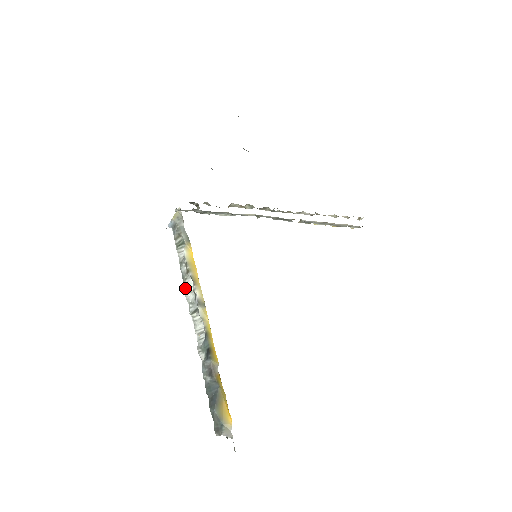
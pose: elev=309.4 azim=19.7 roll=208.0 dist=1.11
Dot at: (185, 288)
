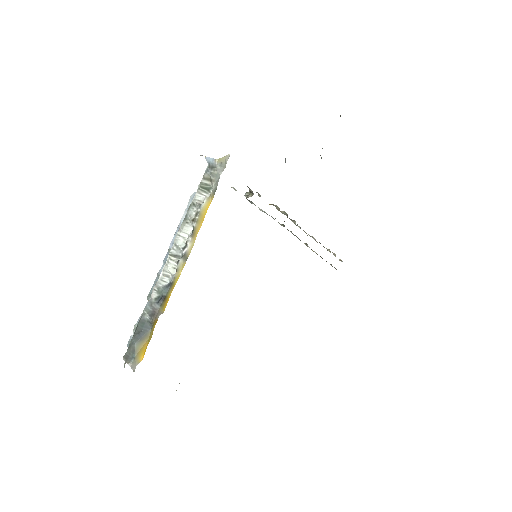
Dot at: (181, 229)
